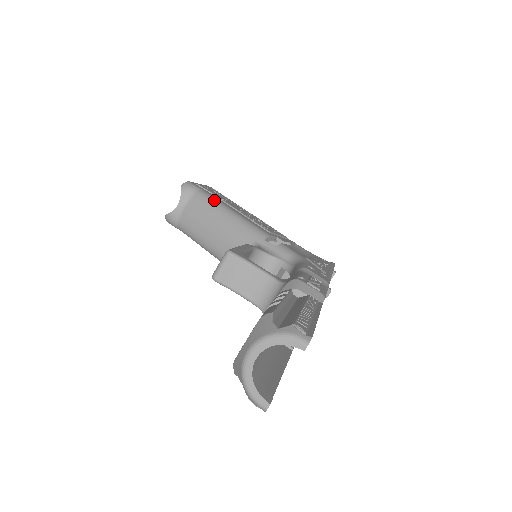
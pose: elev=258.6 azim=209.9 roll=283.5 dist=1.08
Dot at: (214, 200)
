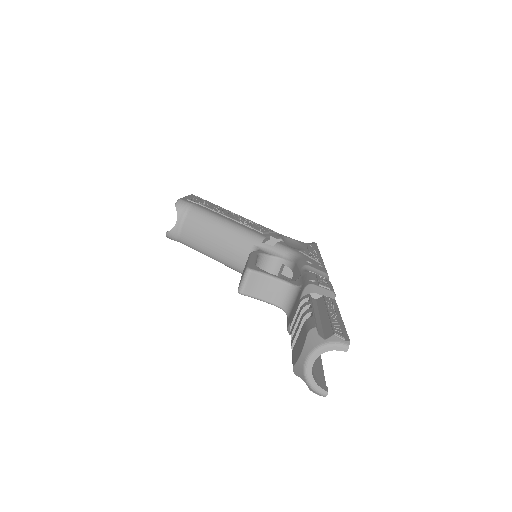
Dot at: (208, 213)
